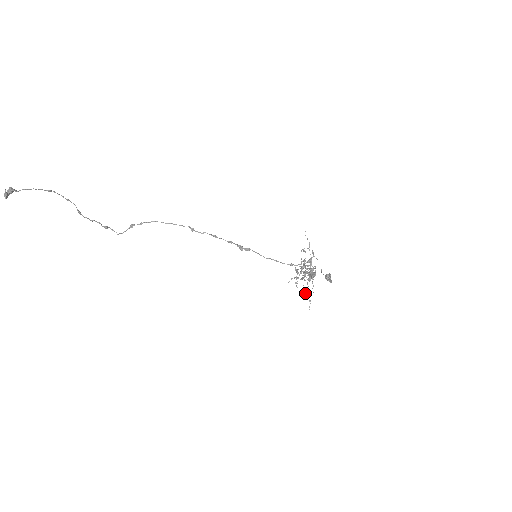
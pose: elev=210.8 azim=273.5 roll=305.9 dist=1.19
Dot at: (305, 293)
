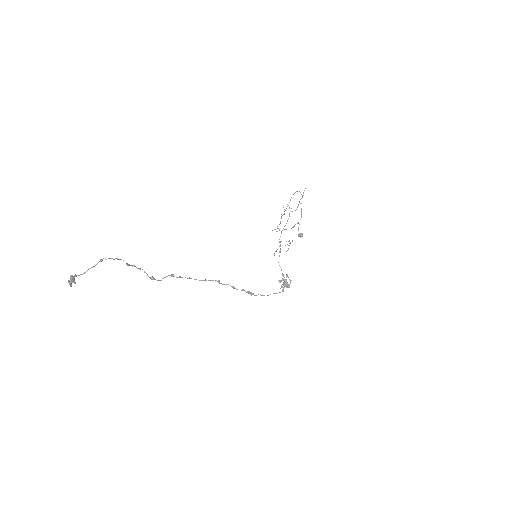
Dot at: occluded
